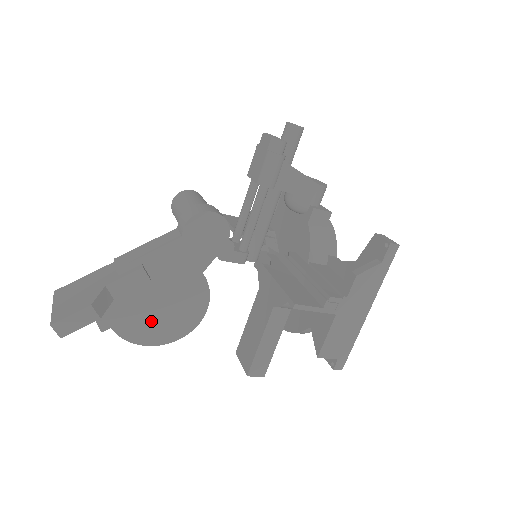
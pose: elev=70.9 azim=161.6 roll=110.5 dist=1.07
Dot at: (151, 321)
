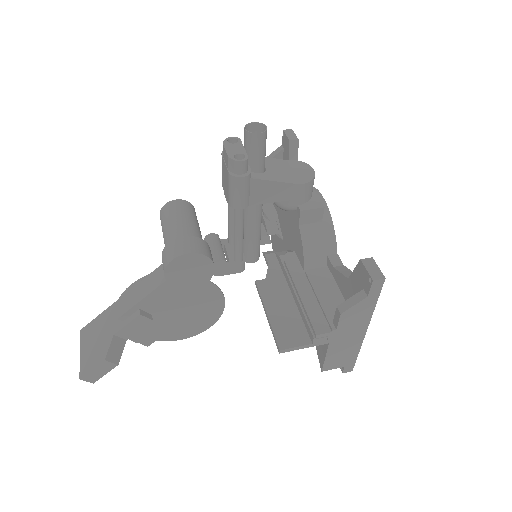
Dot at: occluded
